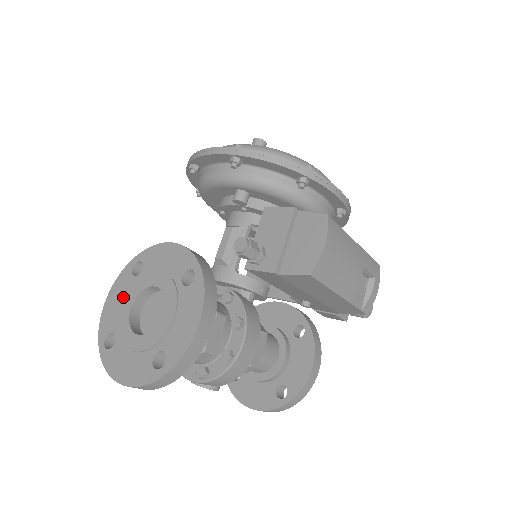
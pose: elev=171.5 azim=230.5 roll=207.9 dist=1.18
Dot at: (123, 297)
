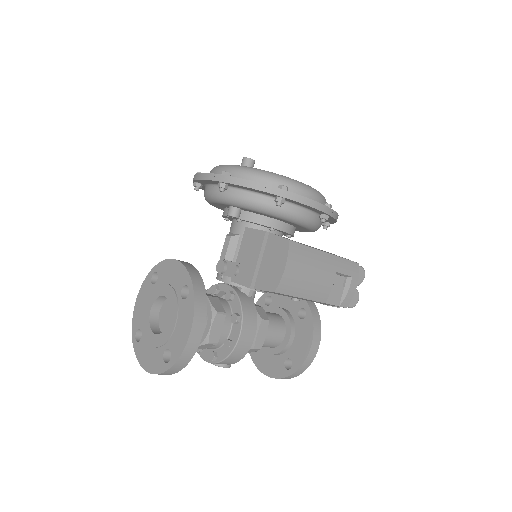
Dot at: (146, 301)
